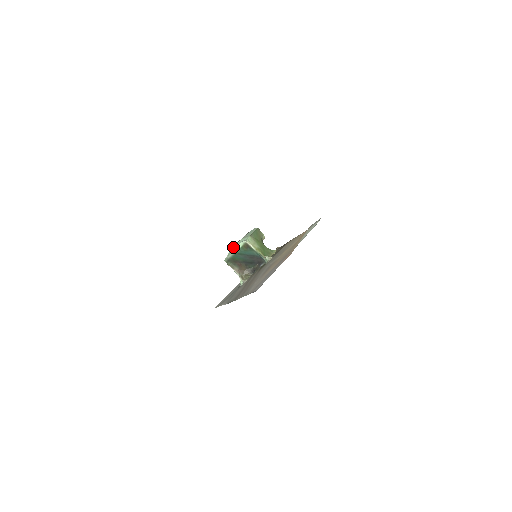
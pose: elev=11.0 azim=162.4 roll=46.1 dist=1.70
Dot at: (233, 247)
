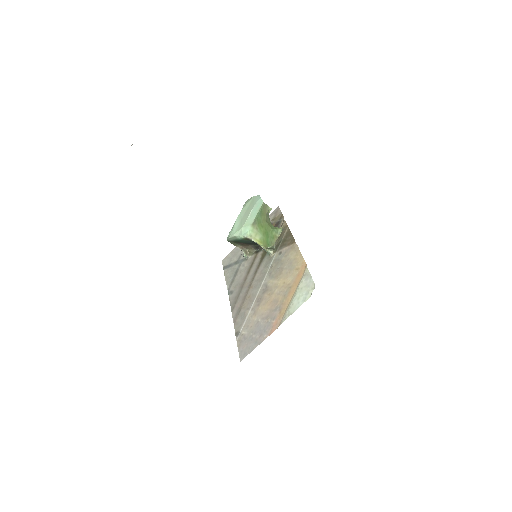
Dot at: (234, 235)
